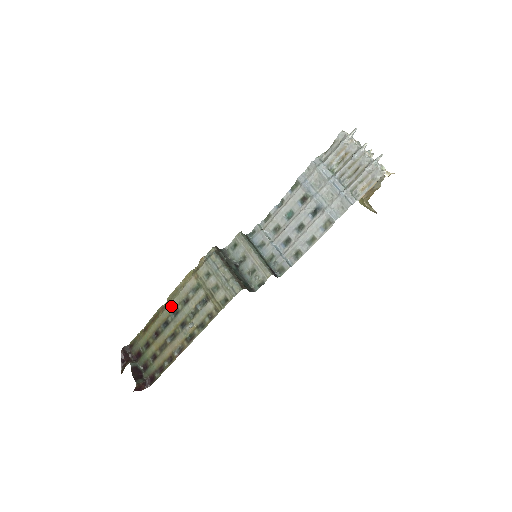
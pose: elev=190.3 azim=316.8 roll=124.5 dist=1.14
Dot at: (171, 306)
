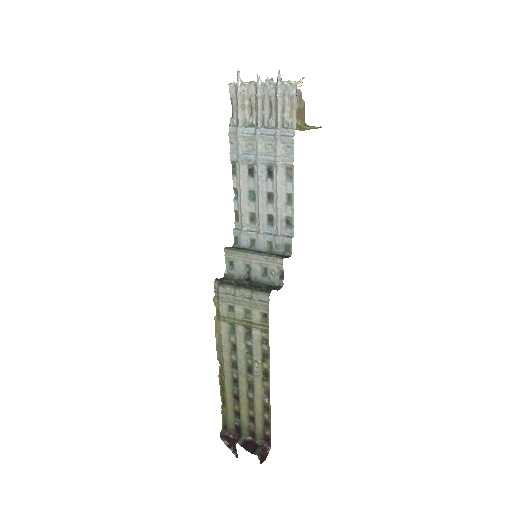
Dot at: (226, 363)
